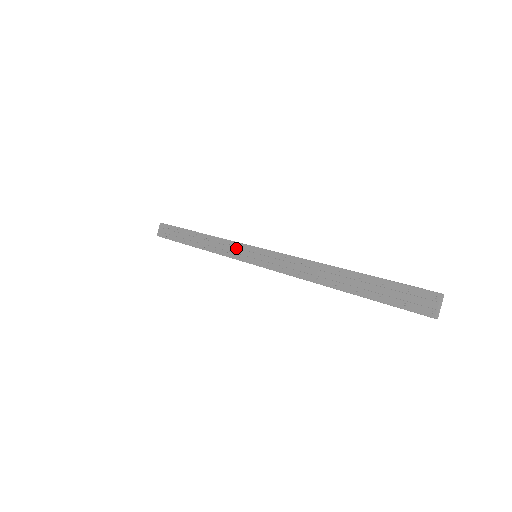
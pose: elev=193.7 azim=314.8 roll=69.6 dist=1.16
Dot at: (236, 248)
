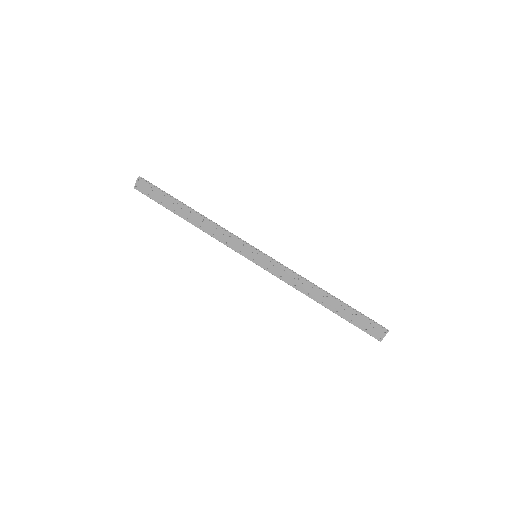
Dot at: (237, 243)
